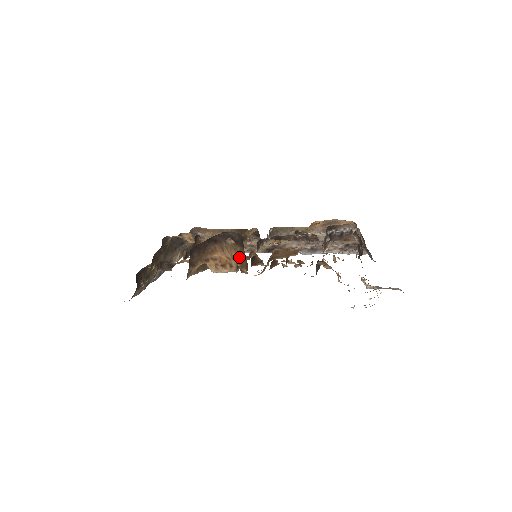
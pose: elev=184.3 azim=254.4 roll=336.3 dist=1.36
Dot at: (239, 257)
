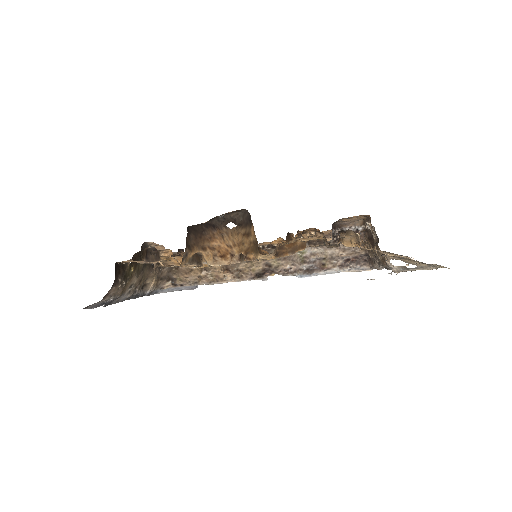
Dot at: (243, 241)
